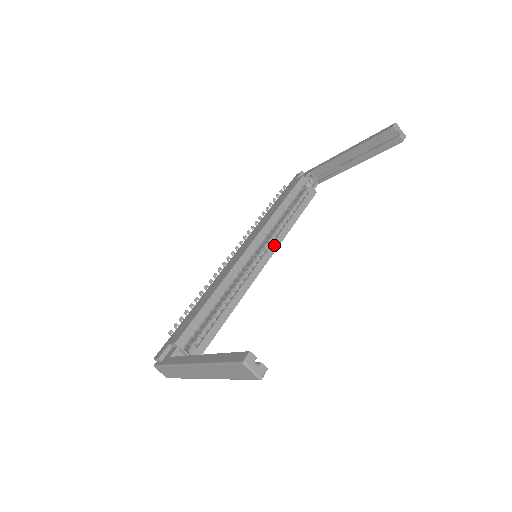
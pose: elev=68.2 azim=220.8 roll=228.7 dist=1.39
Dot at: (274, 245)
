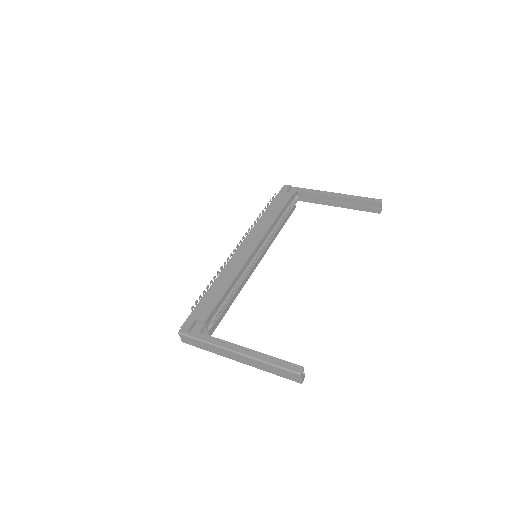
Dot at: (266, 248)
